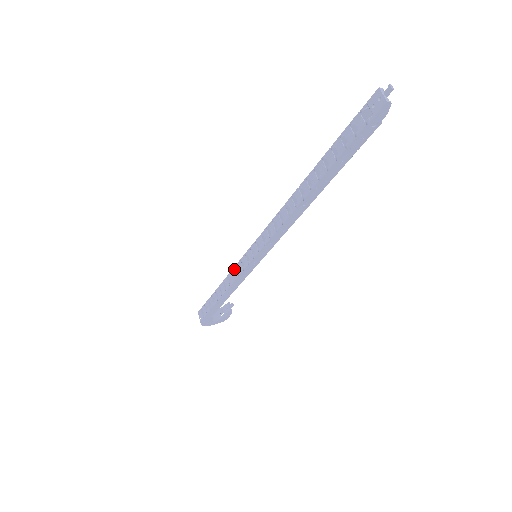
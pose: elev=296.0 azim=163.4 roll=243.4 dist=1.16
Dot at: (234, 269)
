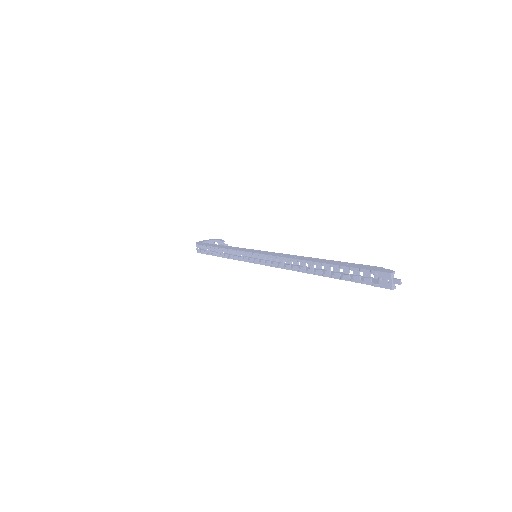
Dot at: (235, 252)
